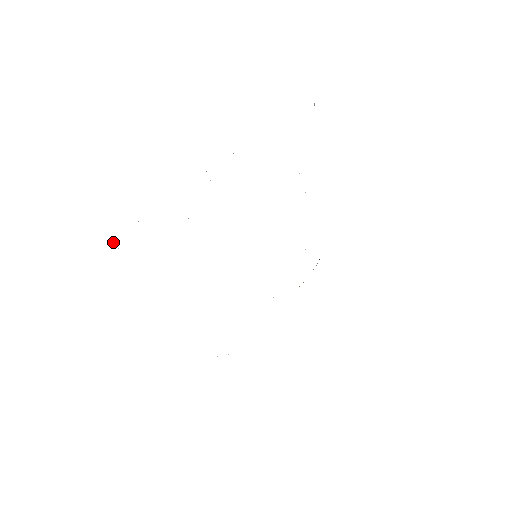
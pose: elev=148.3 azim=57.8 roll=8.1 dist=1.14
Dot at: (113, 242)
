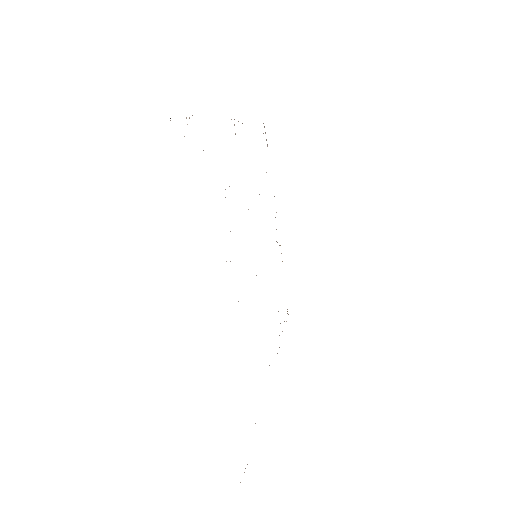
Dot at: (170, 120)
